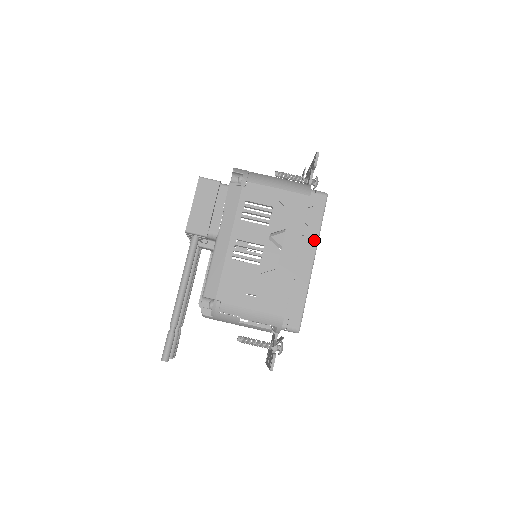
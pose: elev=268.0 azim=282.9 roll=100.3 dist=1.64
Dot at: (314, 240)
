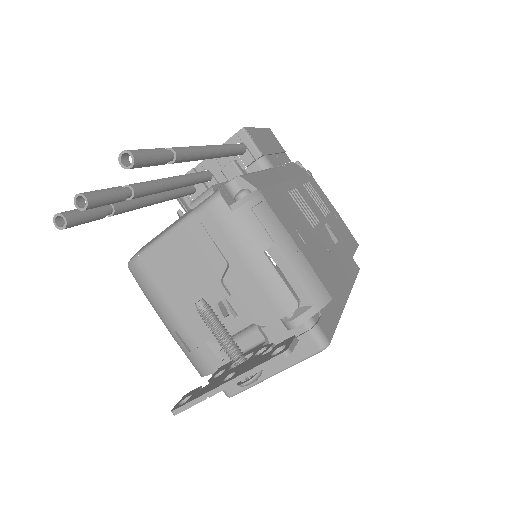
Dot at: (349, 283)
